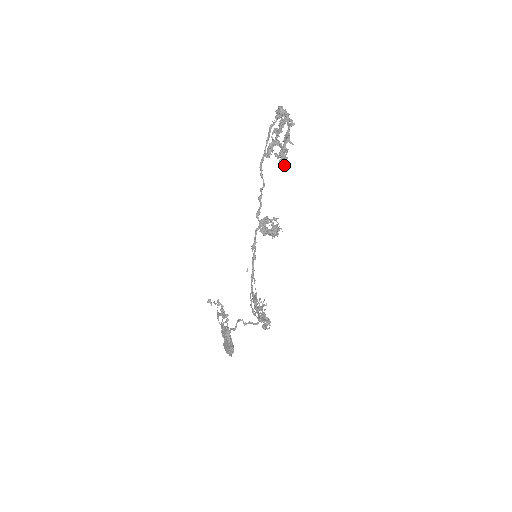
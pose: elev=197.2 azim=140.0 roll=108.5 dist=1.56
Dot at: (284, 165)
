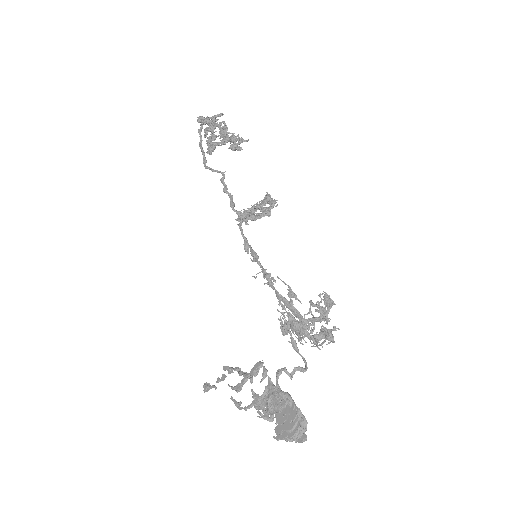
Dot at: (241, 138)
